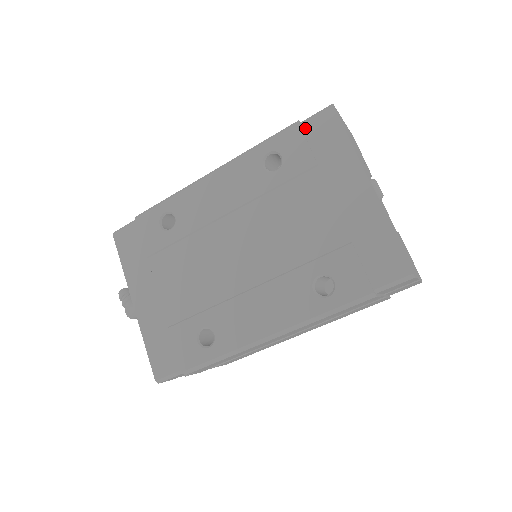
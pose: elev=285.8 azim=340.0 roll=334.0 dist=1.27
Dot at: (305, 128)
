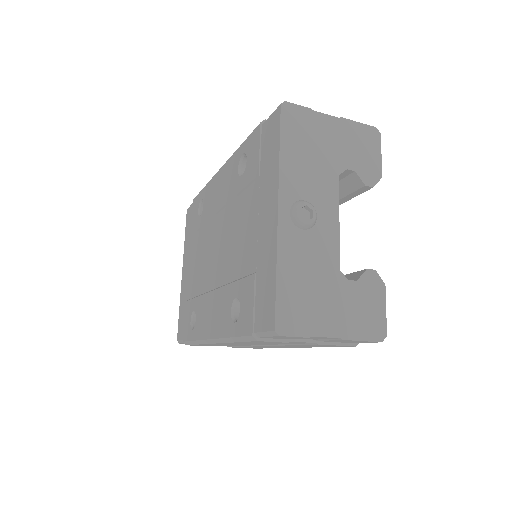
Dot at: (263, 130)
